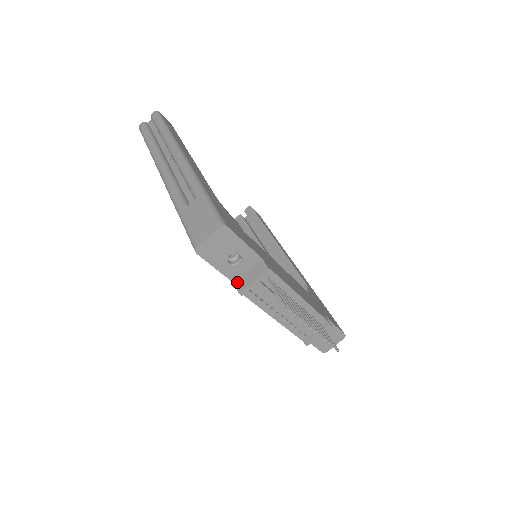
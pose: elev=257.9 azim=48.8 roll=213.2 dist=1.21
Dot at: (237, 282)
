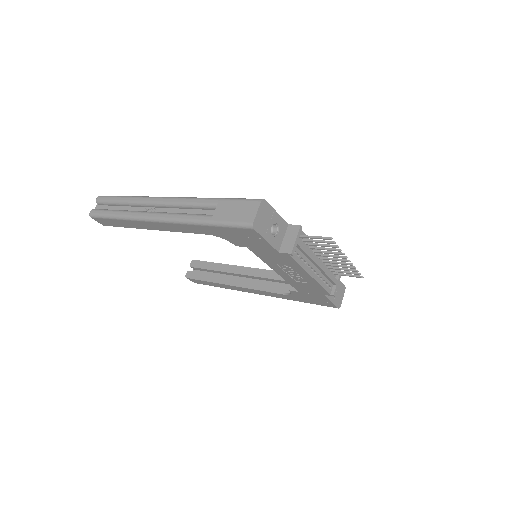
Dot at: (282, 250)
